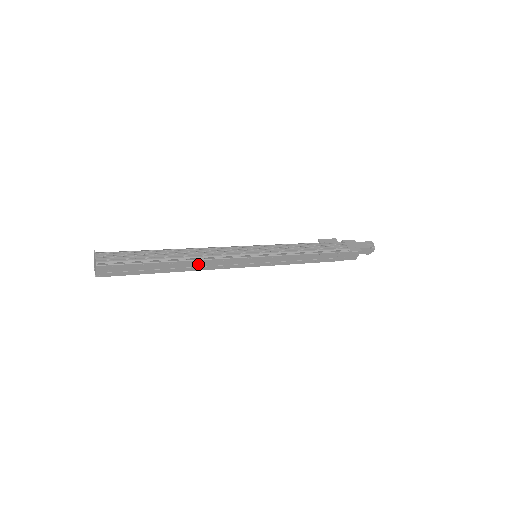
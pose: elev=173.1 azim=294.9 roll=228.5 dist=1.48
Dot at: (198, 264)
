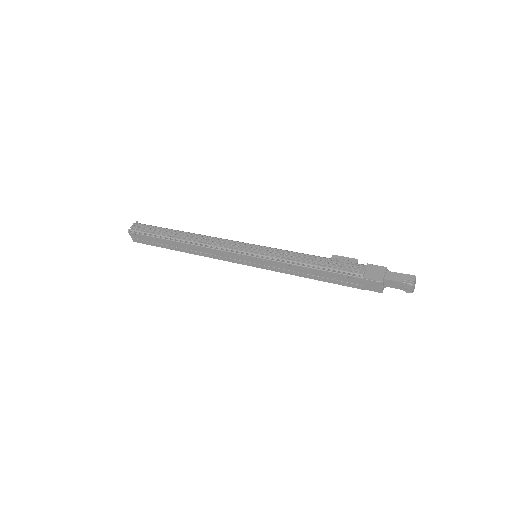
Dot at: (198, 249)
